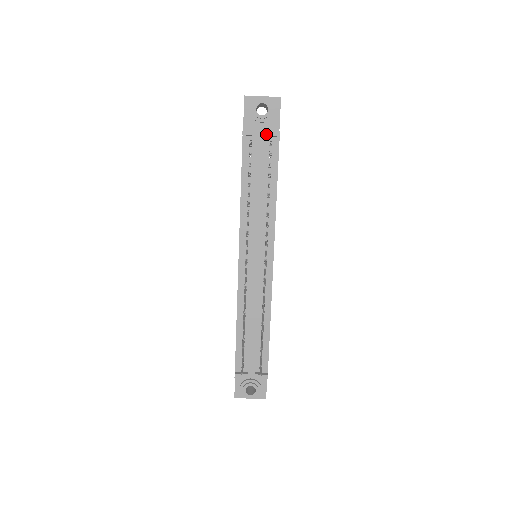
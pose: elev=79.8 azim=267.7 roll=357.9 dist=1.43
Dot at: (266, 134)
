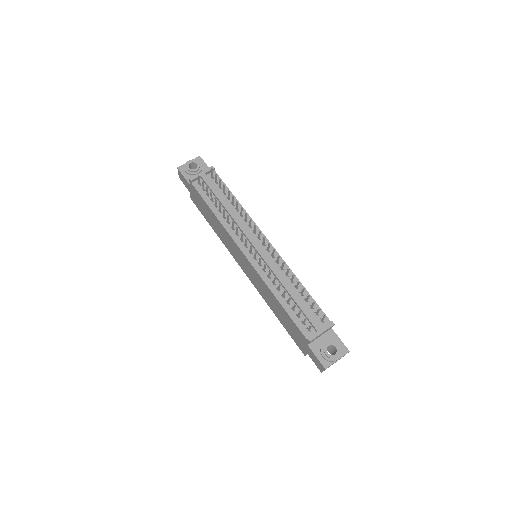
Dot at: (205, 172)
